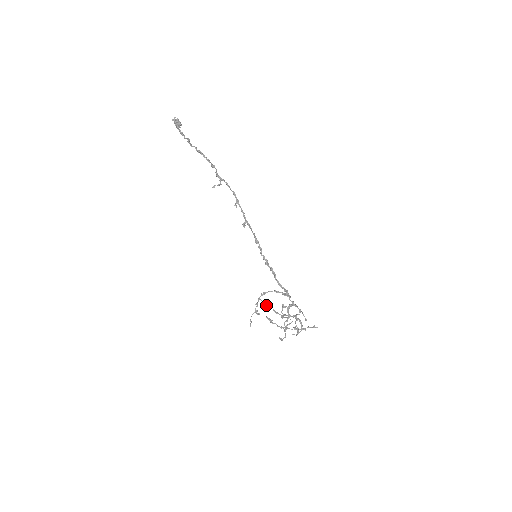
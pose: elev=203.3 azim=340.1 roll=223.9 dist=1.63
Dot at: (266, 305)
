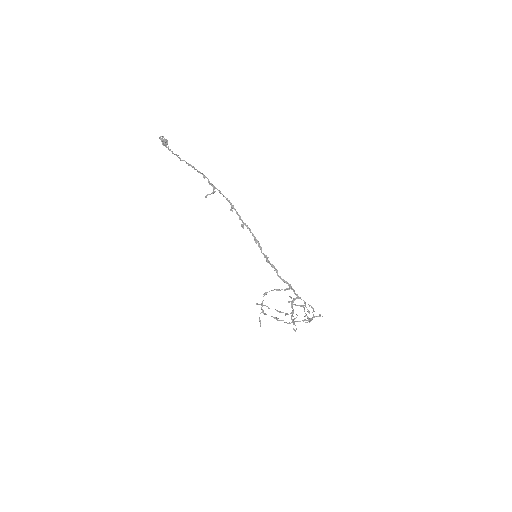
Dot at: occluded
